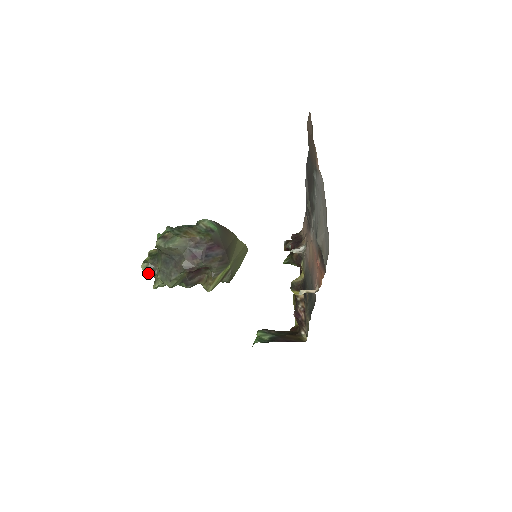
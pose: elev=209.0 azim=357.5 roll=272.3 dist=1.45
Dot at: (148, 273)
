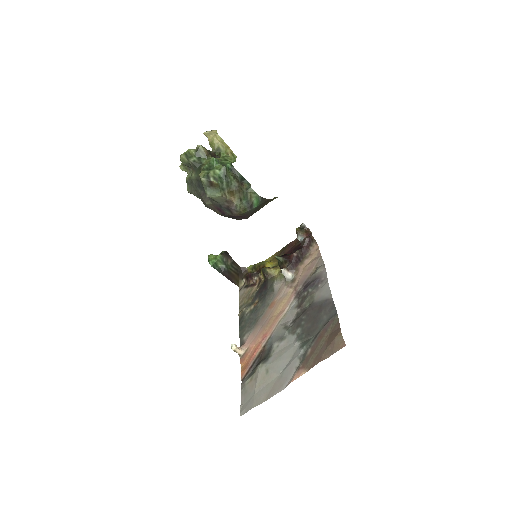
Dot at: (183, 163)
